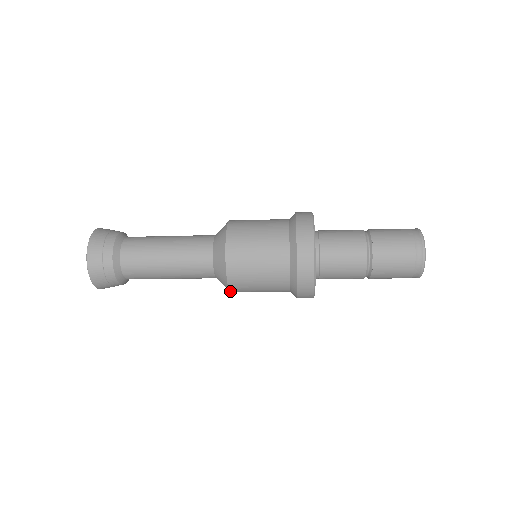
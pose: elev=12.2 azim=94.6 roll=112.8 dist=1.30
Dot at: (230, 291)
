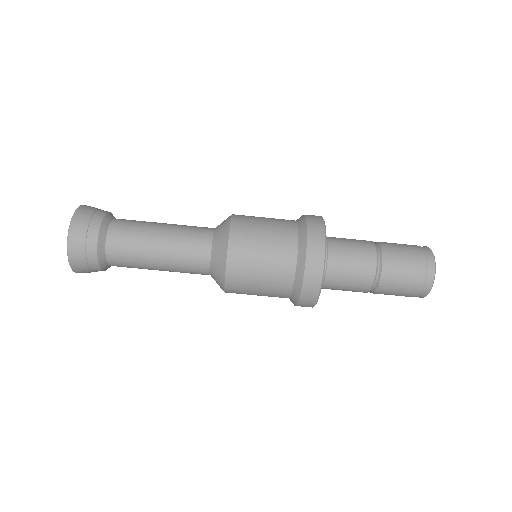
Dot at: (225, 288)
